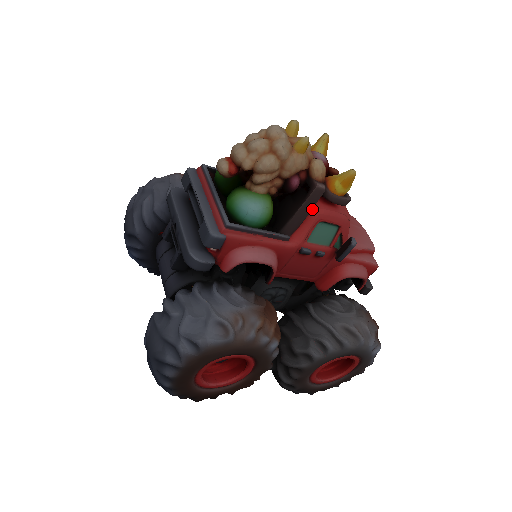
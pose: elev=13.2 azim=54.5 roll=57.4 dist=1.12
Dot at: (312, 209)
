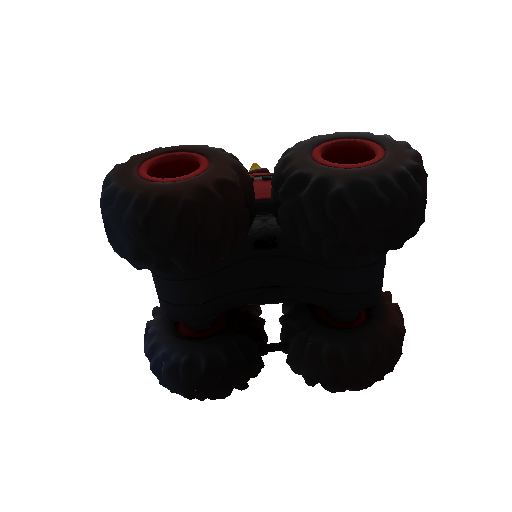
Dot at: occluded
